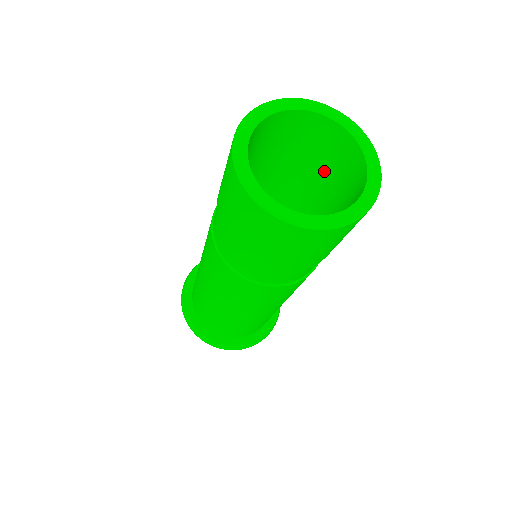
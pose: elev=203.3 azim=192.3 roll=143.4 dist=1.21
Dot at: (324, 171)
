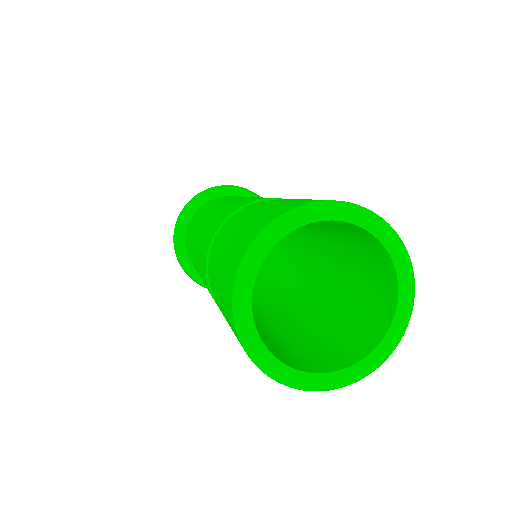
Dot at: (349, 244)
